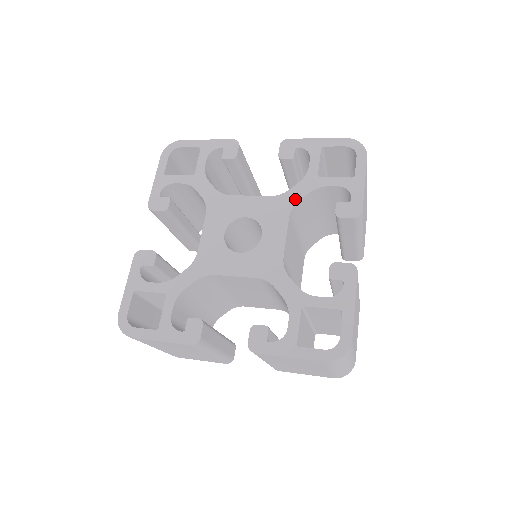
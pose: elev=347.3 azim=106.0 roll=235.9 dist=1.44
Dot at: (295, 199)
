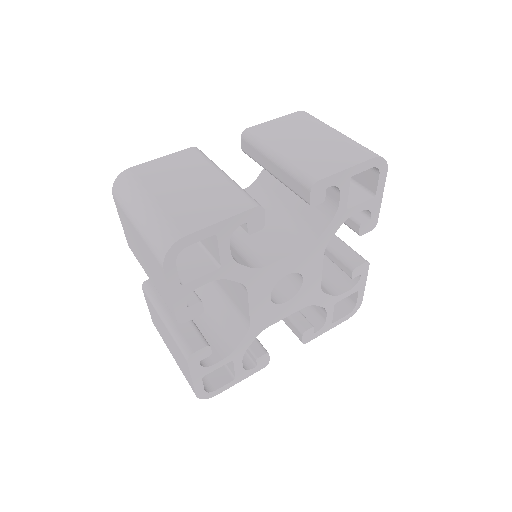
Dot at: (328, 239)
